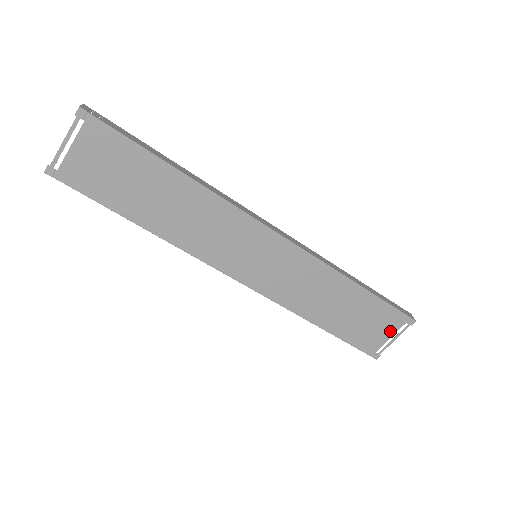
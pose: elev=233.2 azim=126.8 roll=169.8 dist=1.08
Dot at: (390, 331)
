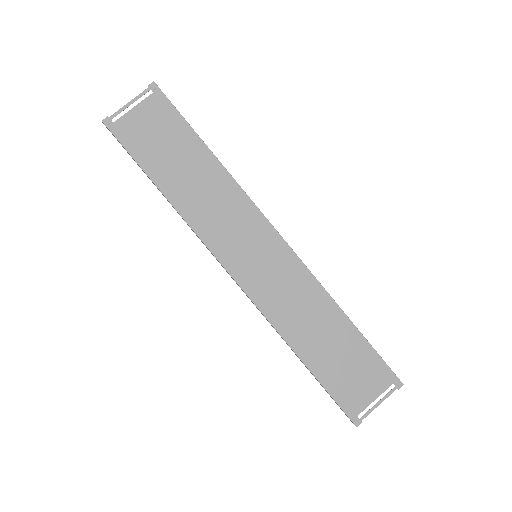
Dot at: (375, 390)
